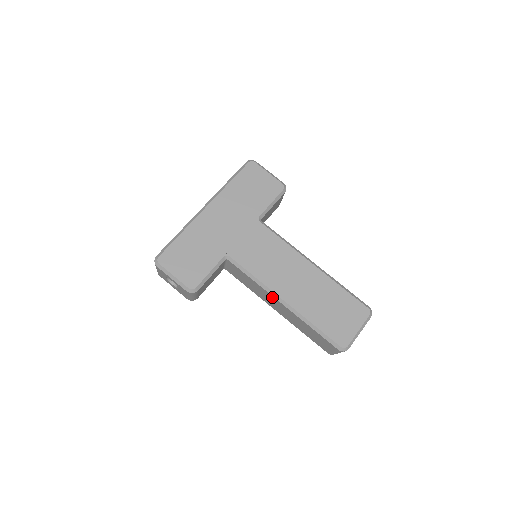
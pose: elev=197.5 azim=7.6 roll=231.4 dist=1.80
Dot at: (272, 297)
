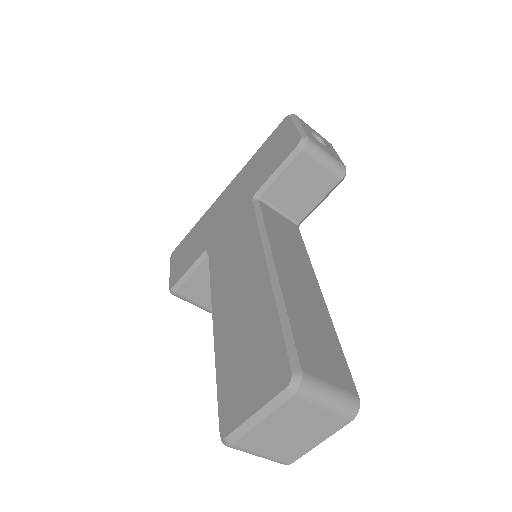
Dot at: occluded
